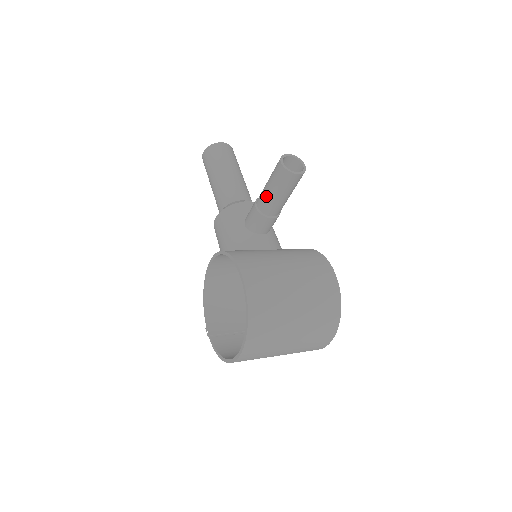
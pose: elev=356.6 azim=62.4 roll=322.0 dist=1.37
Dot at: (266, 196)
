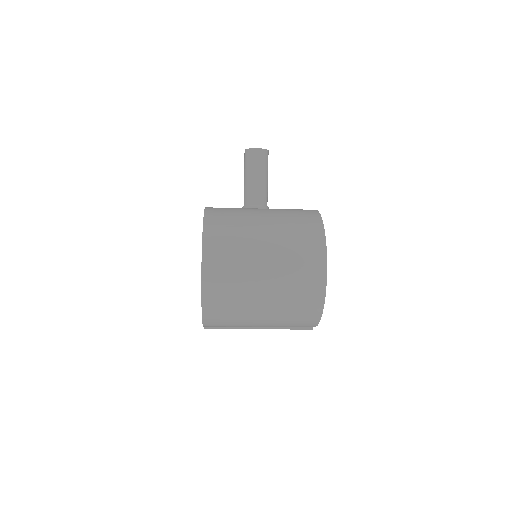
Dot at: (244, 187)
